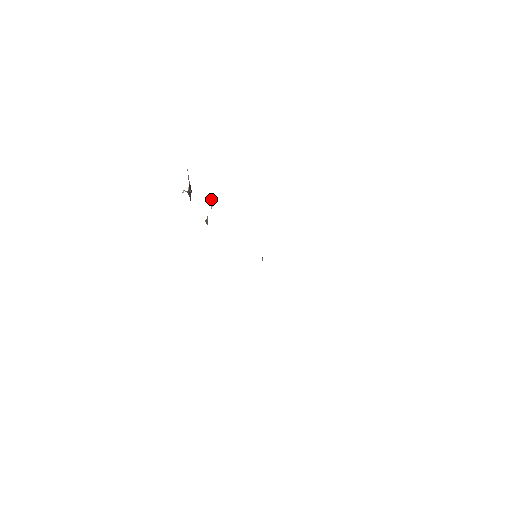
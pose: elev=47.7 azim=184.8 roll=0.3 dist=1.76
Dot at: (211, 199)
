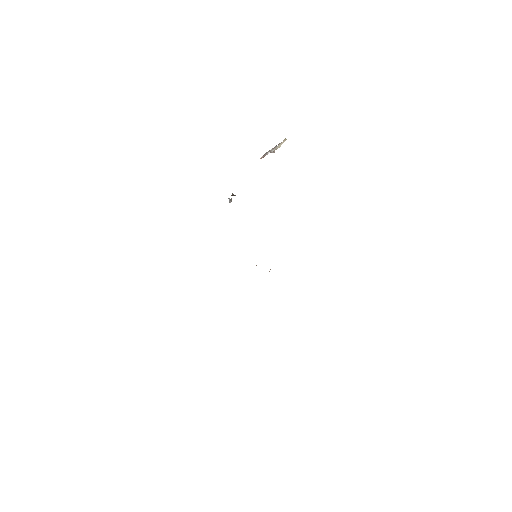
Dot at: (229, 198)
